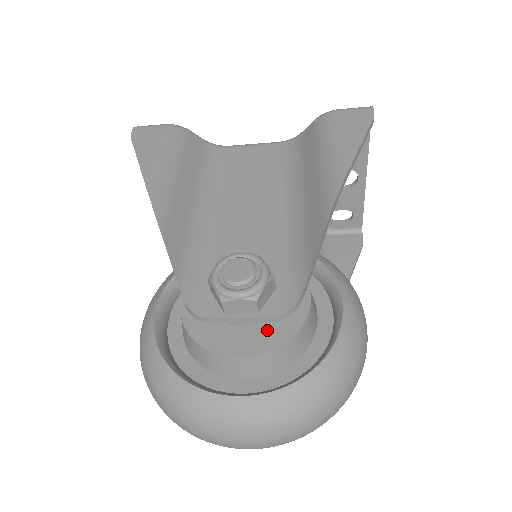
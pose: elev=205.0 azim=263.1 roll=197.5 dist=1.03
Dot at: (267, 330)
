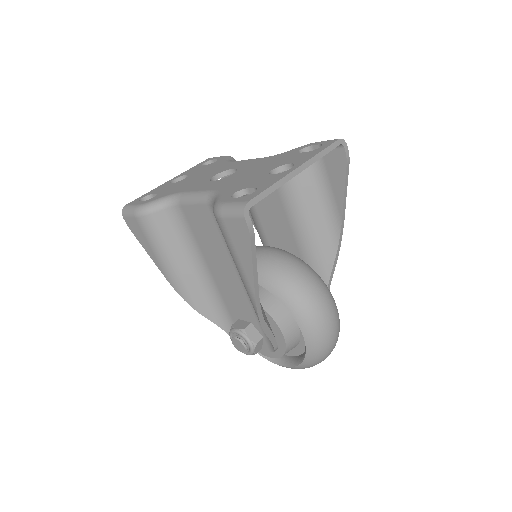
Dot at: occluded
